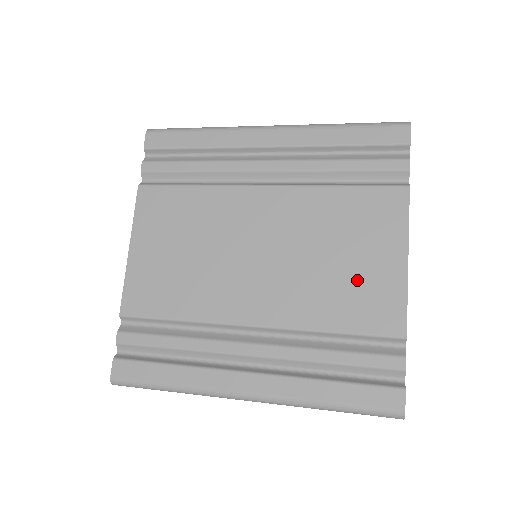
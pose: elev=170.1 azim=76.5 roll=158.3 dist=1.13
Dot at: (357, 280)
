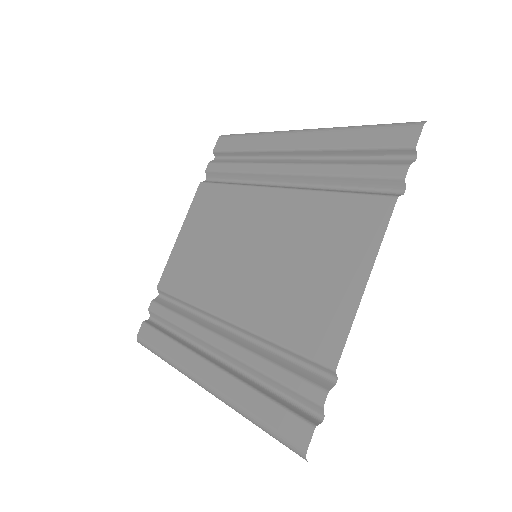
Dot at: (314, 295)
